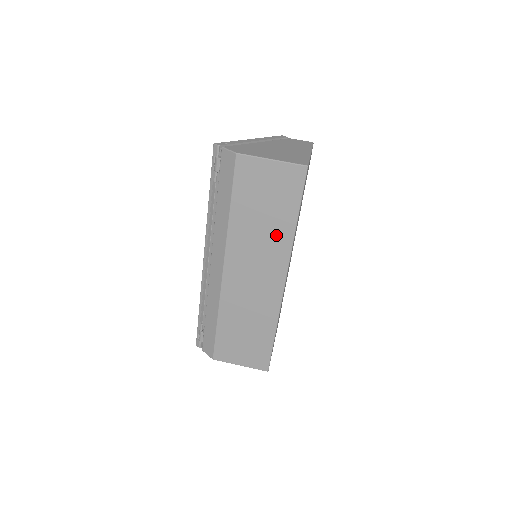
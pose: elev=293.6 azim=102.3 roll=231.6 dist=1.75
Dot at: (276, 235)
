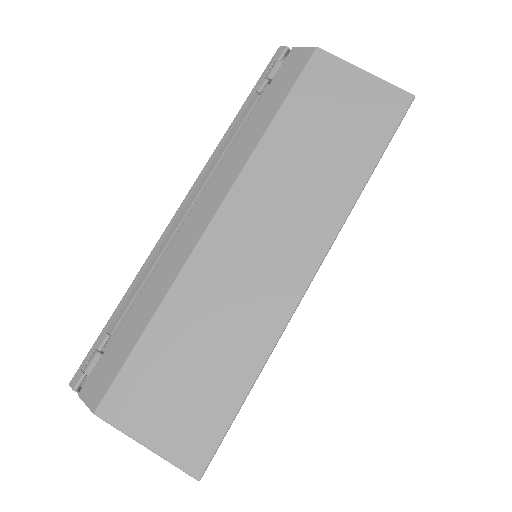
Dot at: (330, 184)
